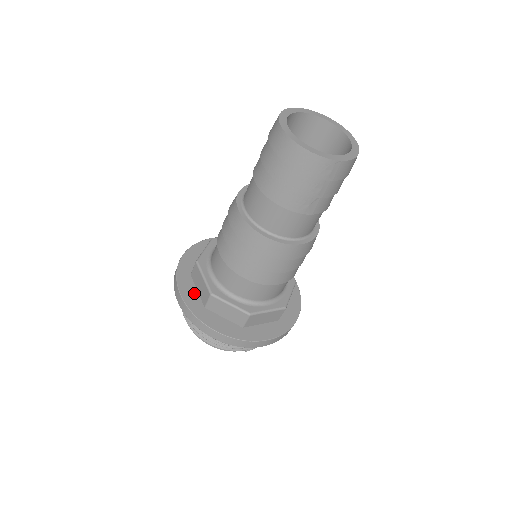
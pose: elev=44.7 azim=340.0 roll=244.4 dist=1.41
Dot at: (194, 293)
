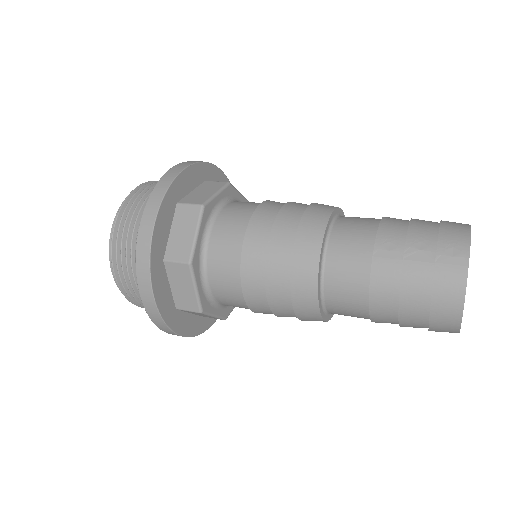
Dot at: (190, 319)
